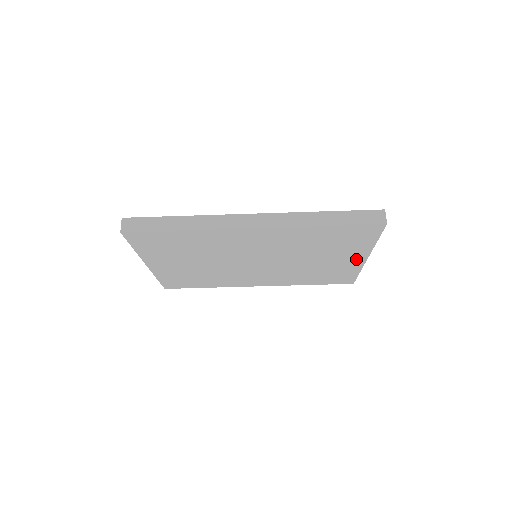
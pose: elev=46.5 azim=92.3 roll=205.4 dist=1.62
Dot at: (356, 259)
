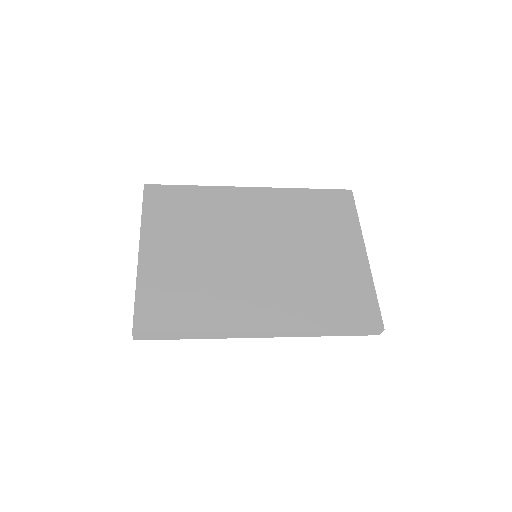
Dot at: occluded
